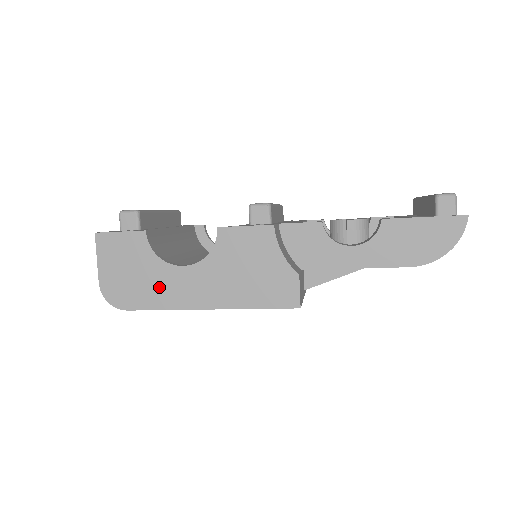
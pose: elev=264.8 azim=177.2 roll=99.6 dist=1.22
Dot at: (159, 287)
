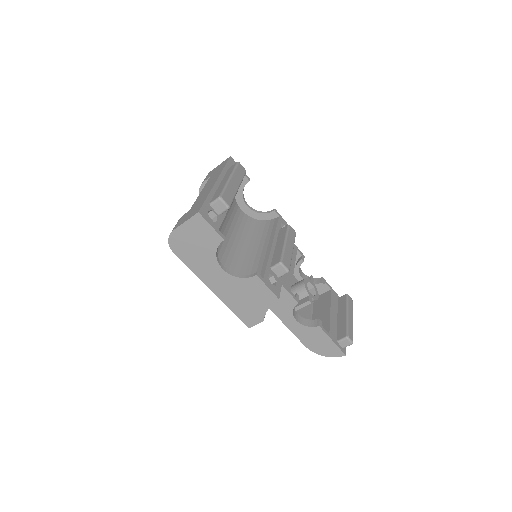
Dot at: (201, 263)
